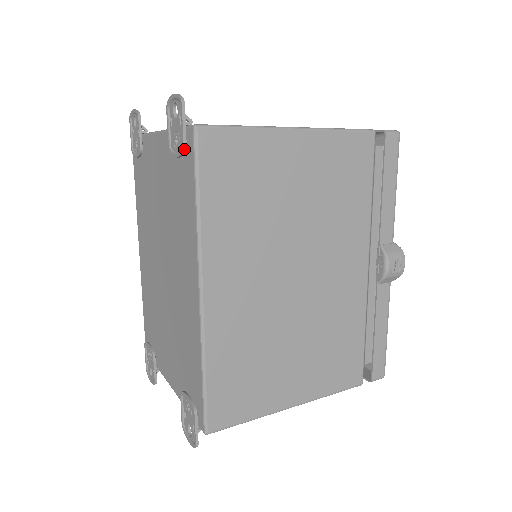
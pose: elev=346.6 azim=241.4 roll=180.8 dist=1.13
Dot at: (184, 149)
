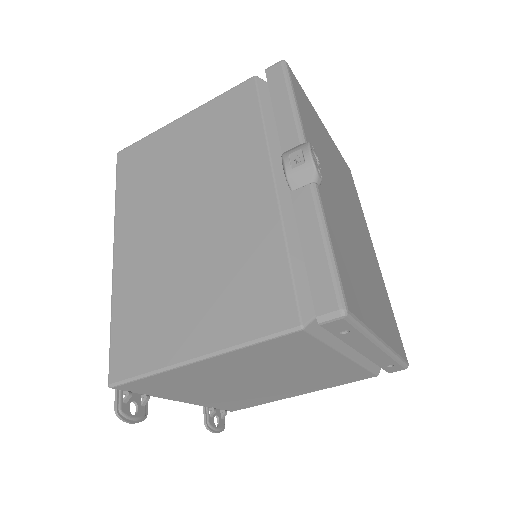
Dot at: occluded
